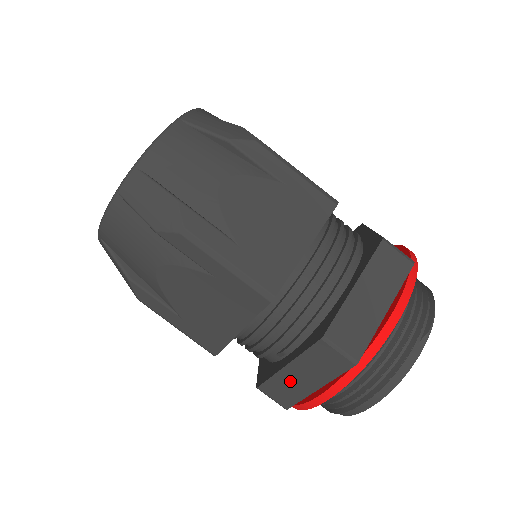
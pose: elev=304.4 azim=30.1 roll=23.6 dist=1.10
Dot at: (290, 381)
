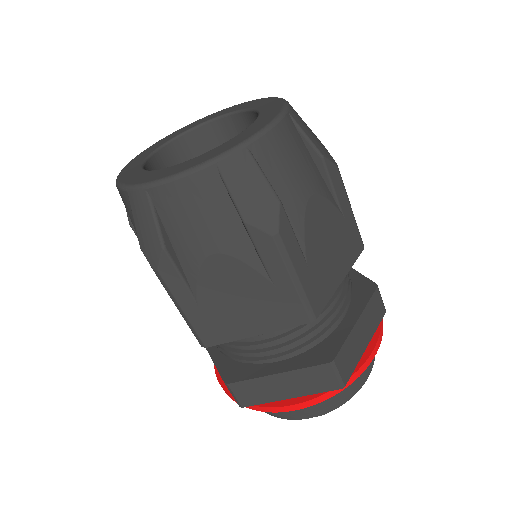
Dot at: occluded
